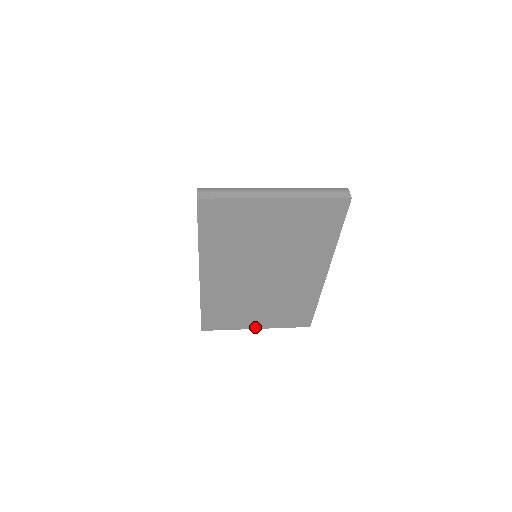
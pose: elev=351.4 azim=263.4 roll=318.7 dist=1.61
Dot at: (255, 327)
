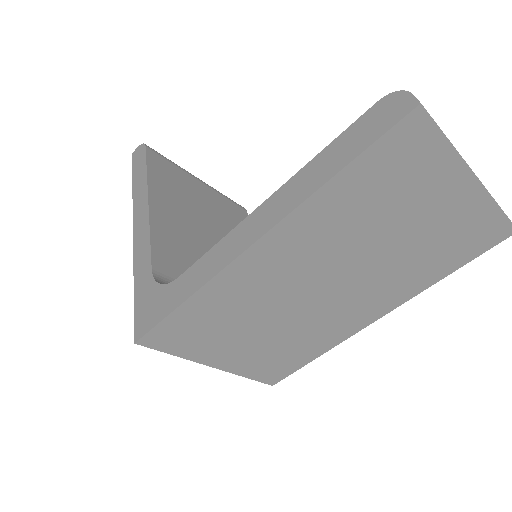
Dot at: (213, 364)
